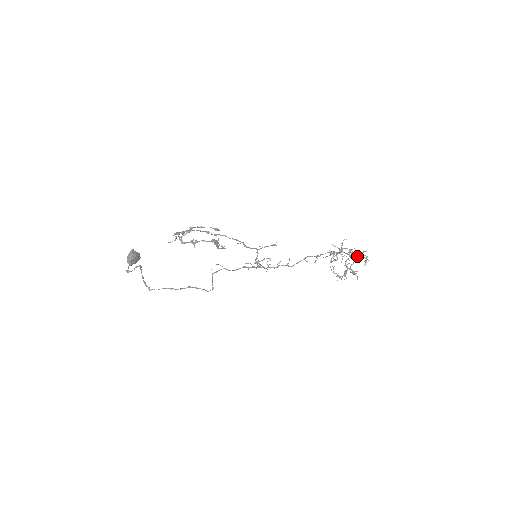
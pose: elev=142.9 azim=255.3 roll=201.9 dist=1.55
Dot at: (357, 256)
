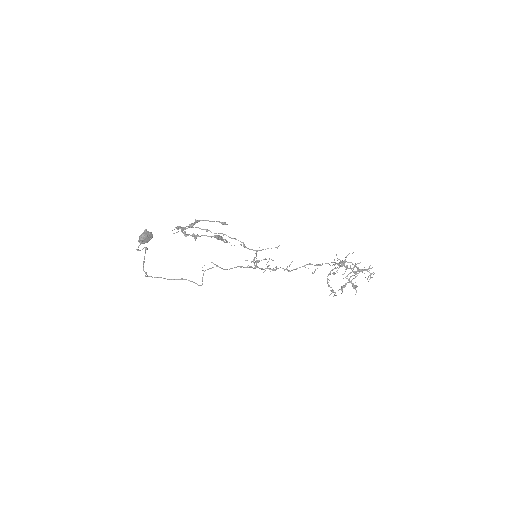
Dot at: (361, 271)
